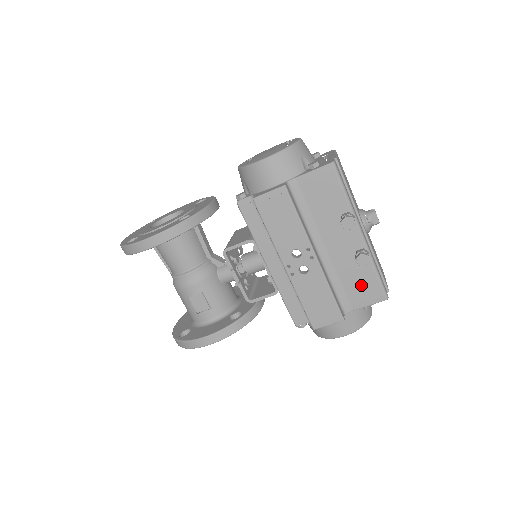
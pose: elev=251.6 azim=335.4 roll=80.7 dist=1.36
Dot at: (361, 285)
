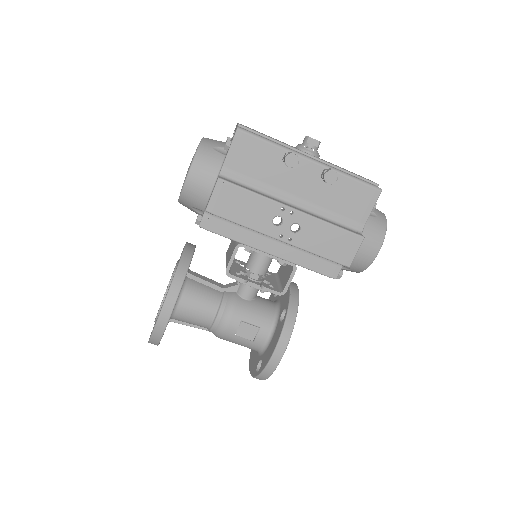
Dot at: (351, 199)
